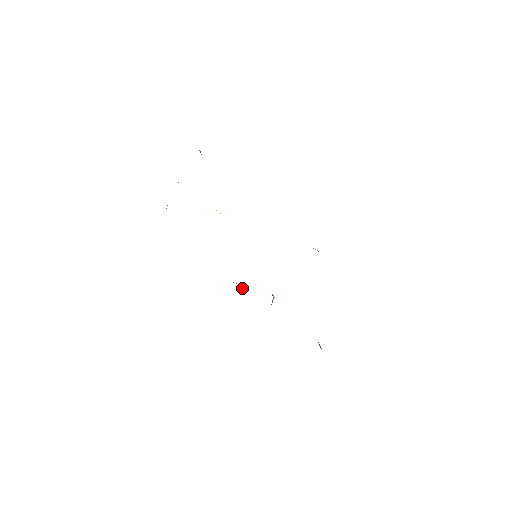
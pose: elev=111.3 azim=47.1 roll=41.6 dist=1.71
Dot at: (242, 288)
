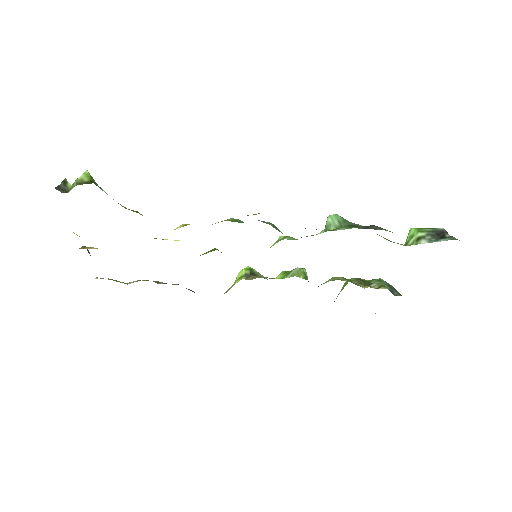
Dot at: occluded
